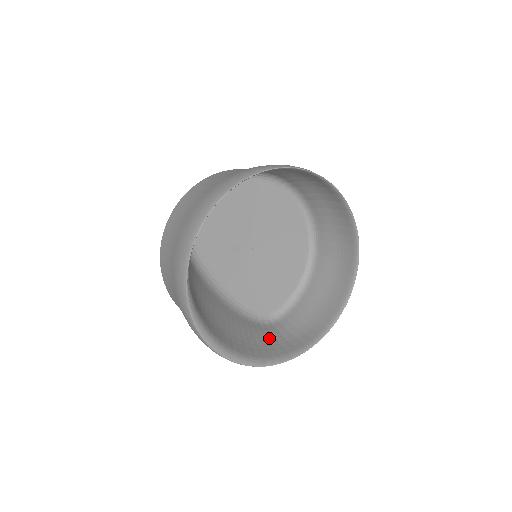
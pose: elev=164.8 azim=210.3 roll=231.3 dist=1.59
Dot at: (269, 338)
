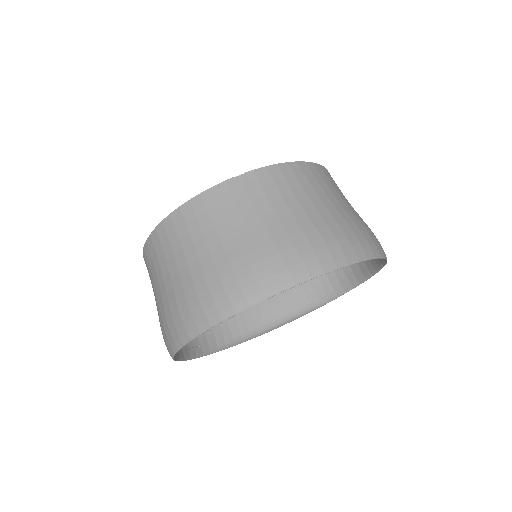
Dot at: occluded
